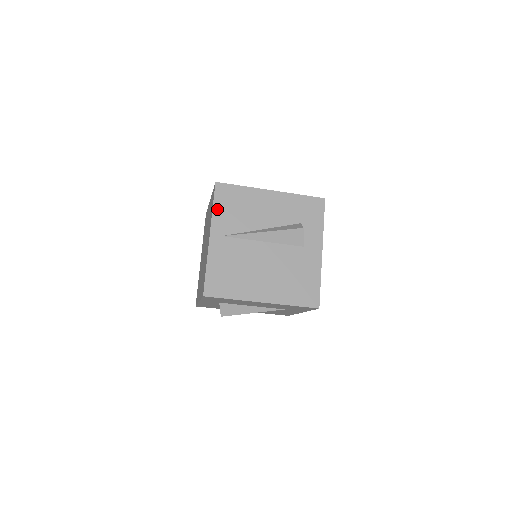
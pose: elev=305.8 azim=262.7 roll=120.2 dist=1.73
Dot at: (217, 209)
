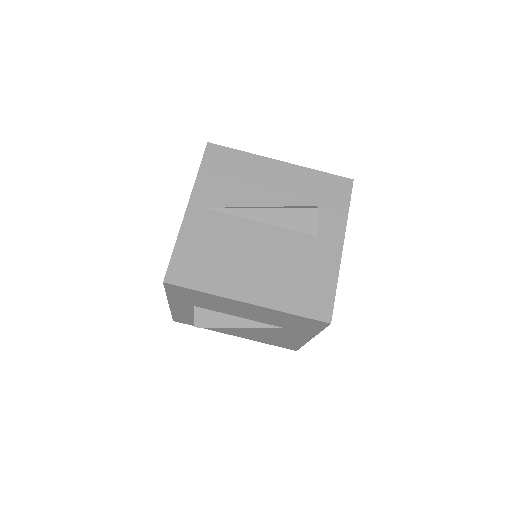
Dot at: (204, 174)
